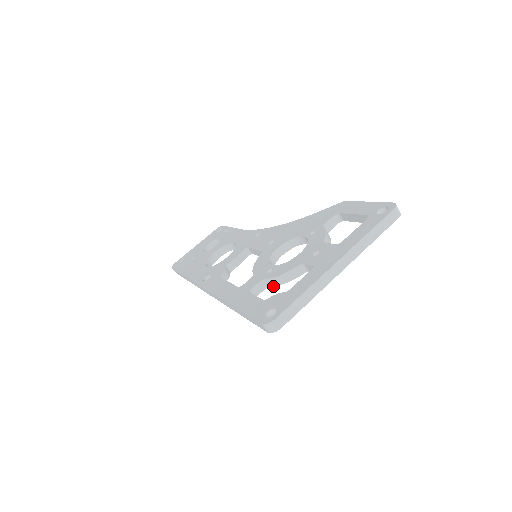
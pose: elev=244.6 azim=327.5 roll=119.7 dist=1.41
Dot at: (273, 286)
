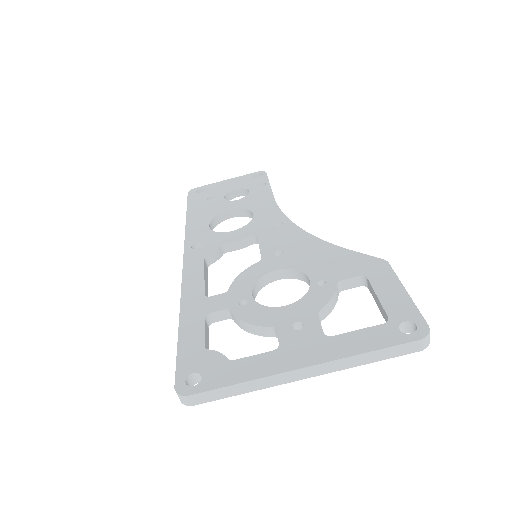
Dot at: (236, 323)
